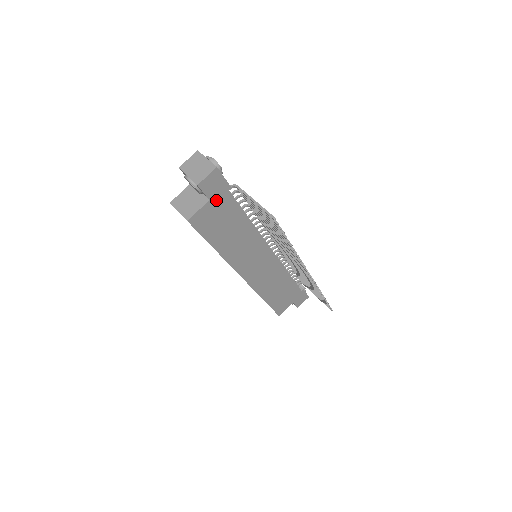
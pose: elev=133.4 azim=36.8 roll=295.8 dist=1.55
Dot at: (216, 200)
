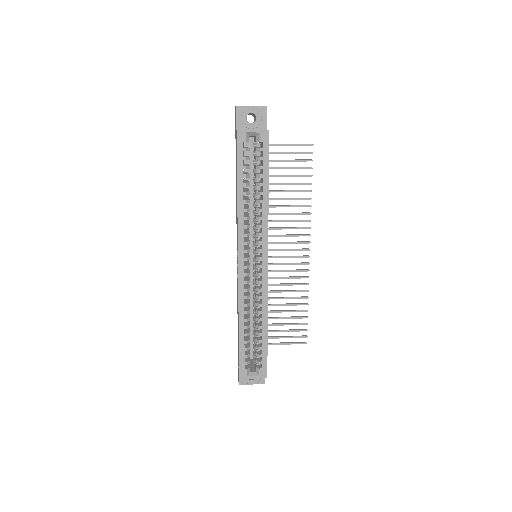
Dot at: occluded
